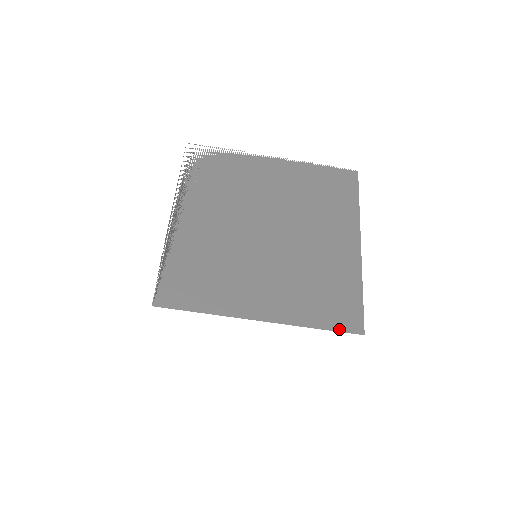
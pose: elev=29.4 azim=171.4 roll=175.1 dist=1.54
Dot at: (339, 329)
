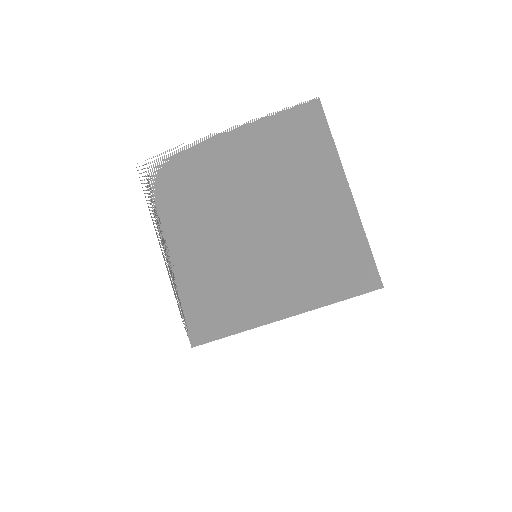
Dot at: (358, 293)
